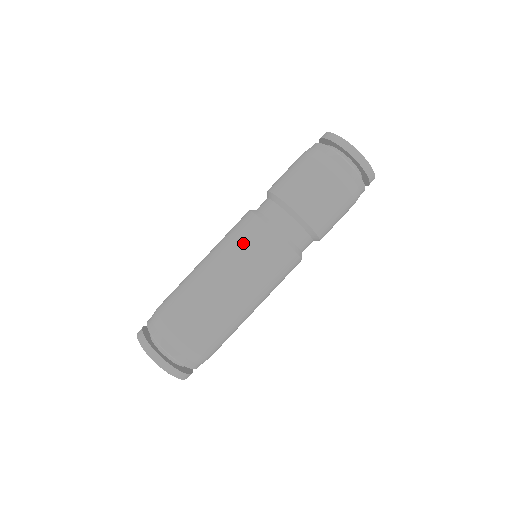
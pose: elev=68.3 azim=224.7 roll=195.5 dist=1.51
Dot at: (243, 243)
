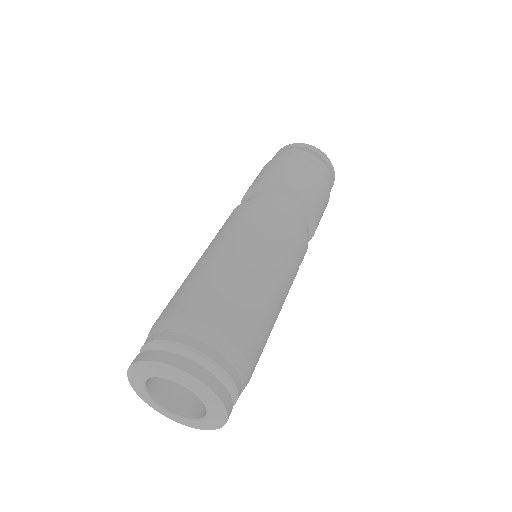
Dot at: (241, 219)
